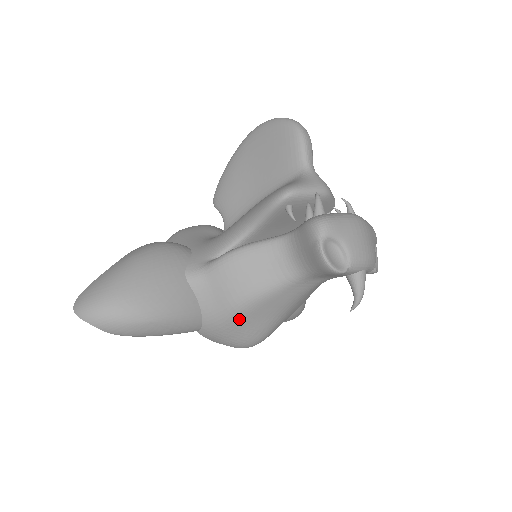
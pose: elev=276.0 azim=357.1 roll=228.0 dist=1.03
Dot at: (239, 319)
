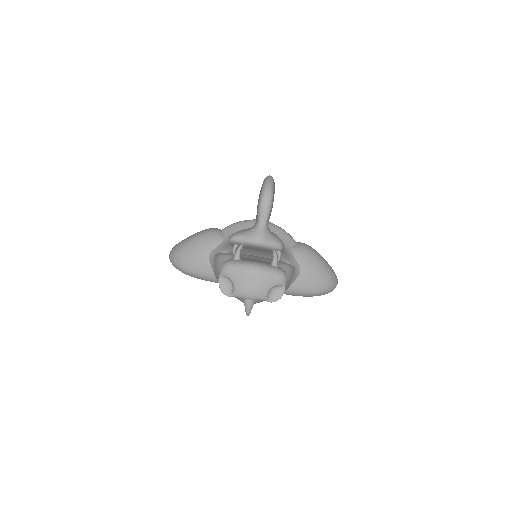
Dot at: occluded
